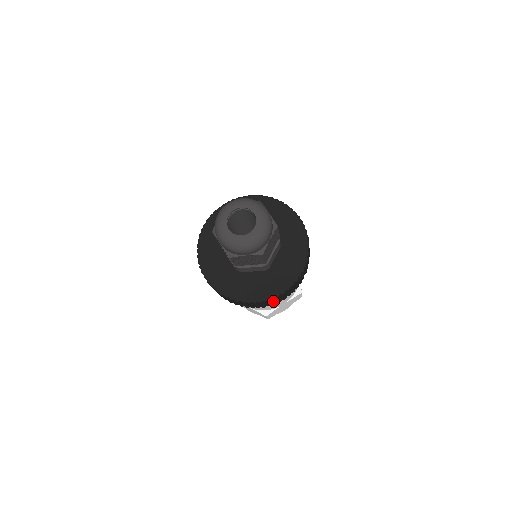
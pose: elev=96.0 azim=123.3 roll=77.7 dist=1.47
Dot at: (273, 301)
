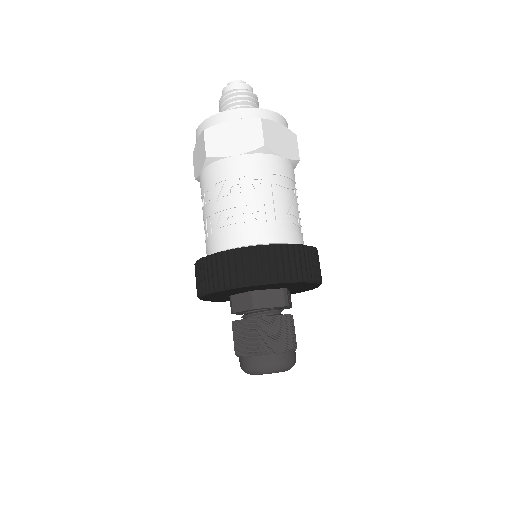
Dot at: occluded
